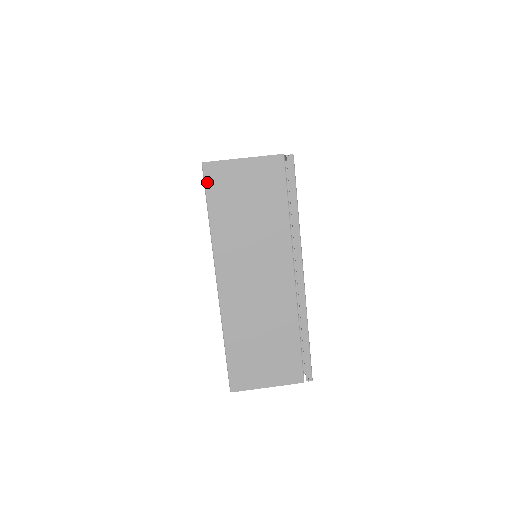
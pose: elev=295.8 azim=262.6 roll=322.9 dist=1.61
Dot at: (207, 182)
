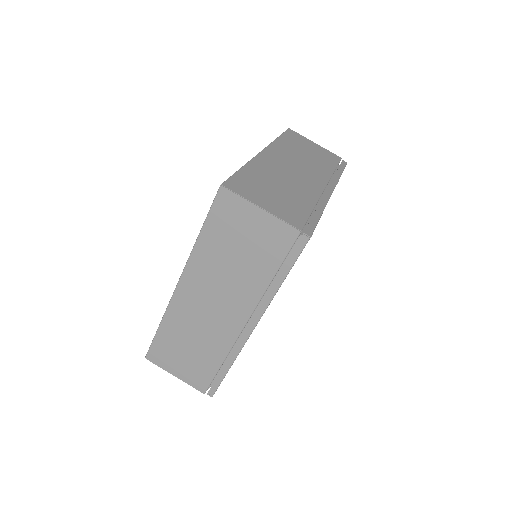
Dot at: (216, 204)
